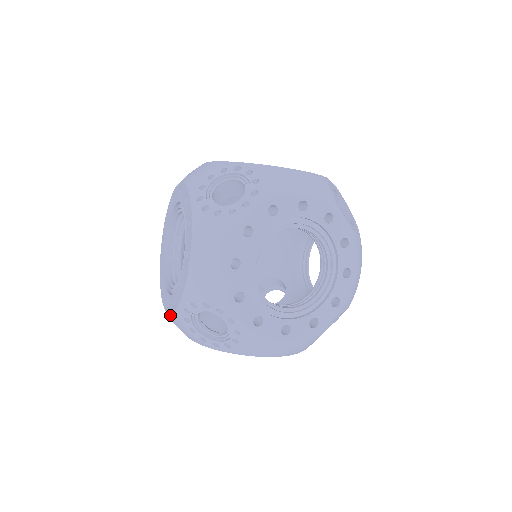
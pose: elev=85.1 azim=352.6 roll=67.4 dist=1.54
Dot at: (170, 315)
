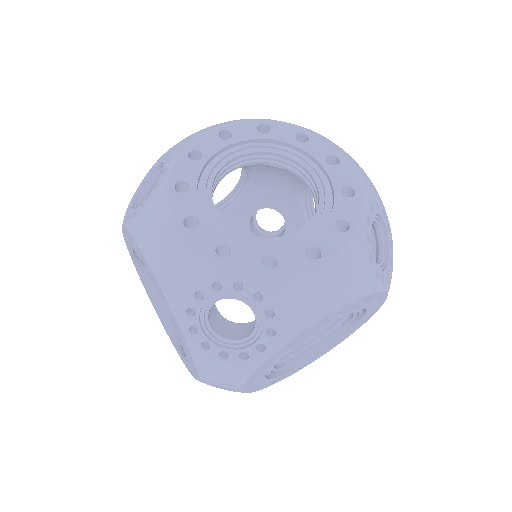
Dot at: occluded
